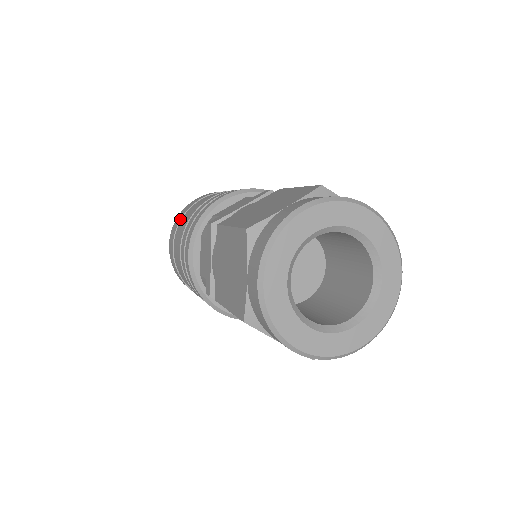
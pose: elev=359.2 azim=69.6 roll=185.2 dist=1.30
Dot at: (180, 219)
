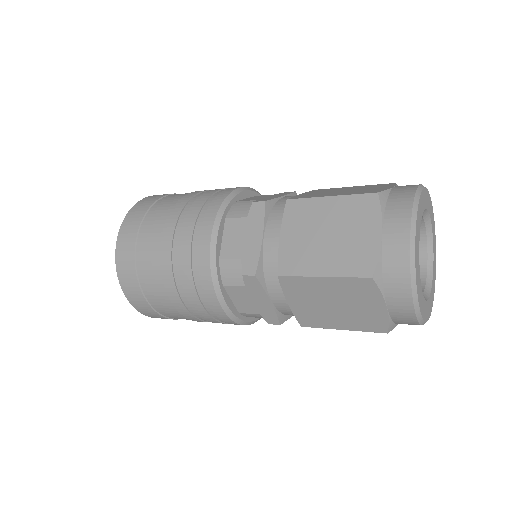
Dot at: (148, 208)
